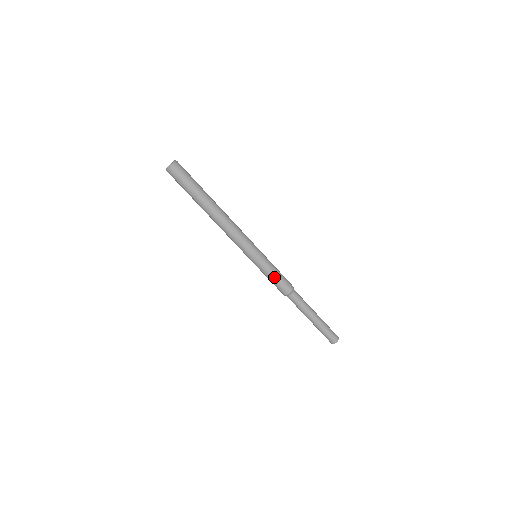
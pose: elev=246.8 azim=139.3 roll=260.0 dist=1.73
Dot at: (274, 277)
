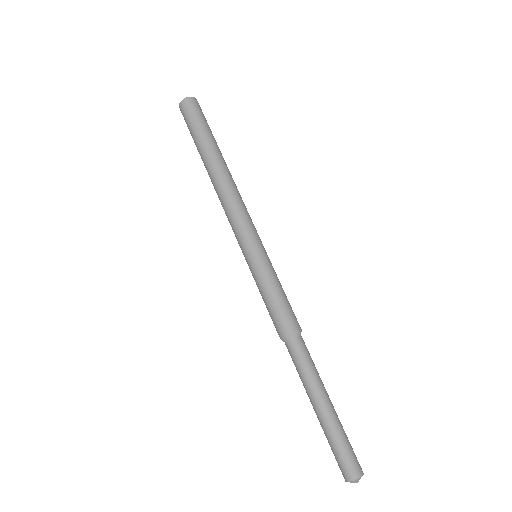
Dot at: (277, 292)
